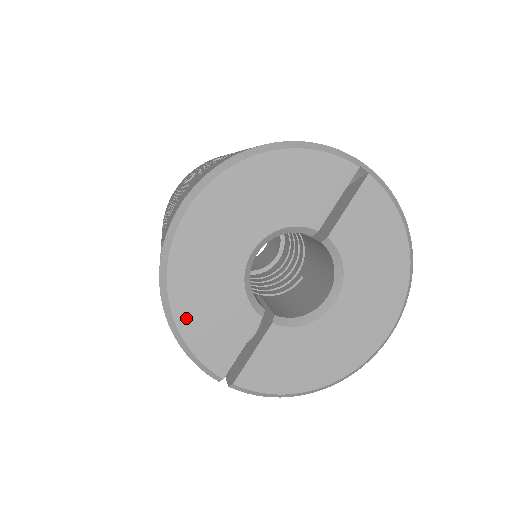
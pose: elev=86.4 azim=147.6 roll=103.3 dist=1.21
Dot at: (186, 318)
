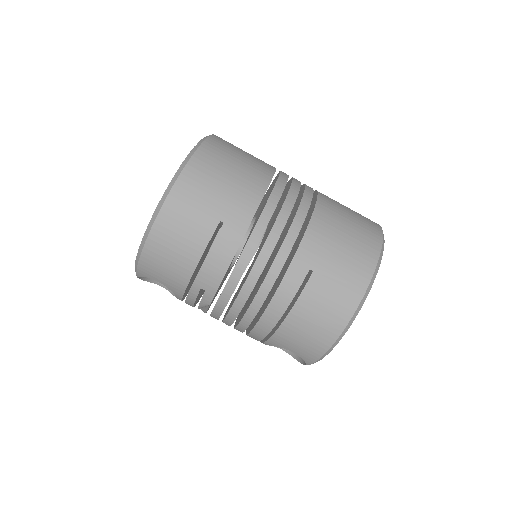
Dot at: occluded
